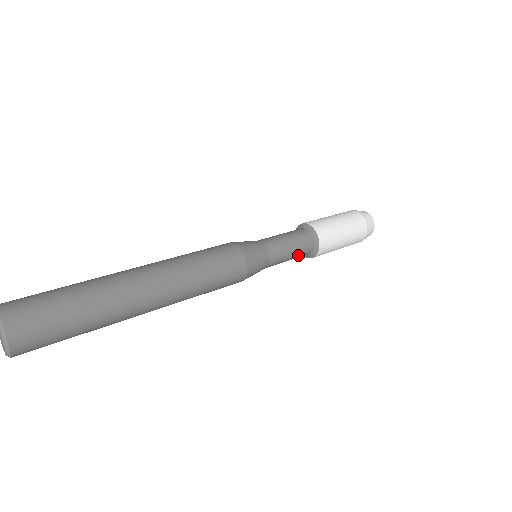
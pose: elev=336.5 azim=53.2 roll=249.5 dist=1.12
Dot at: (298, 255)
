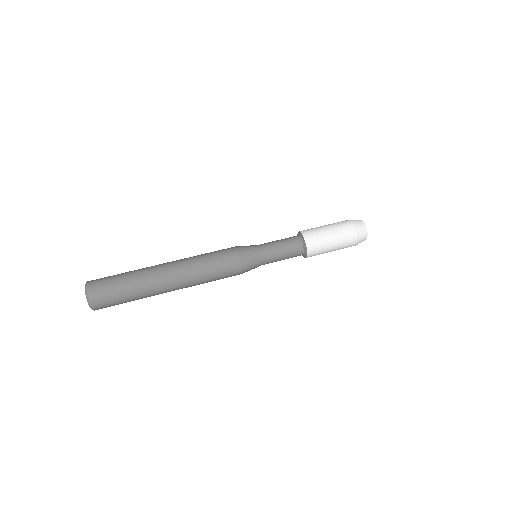
Dot at: (290, 256)
